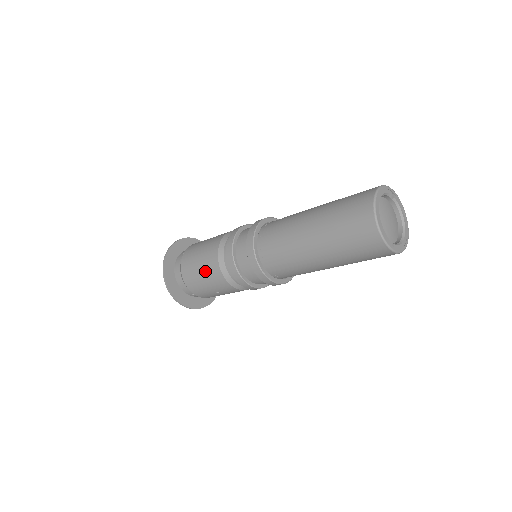
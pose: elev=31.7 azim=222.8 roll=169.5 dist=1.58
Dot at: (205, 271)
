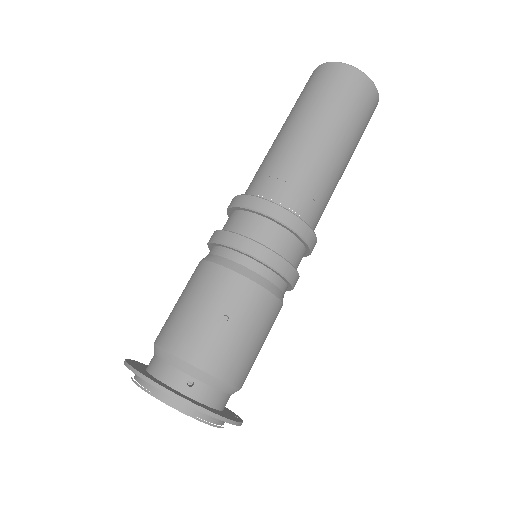
Dot at: (191, 292)
